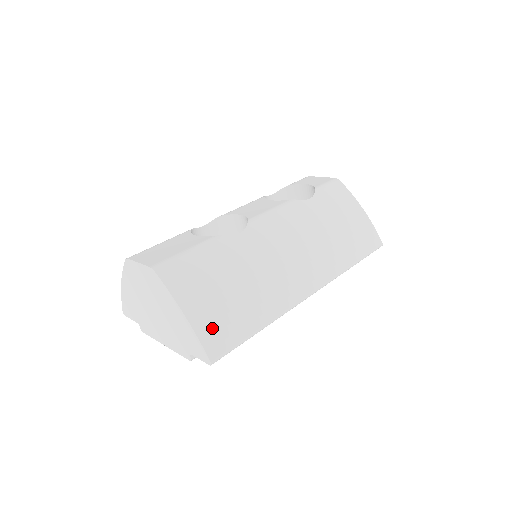
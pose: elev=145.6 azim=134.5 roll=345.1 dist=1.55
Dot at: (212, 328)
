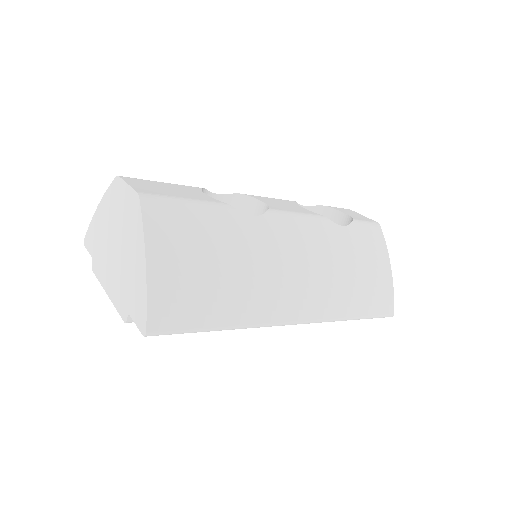
Dot at: (169, 295)
